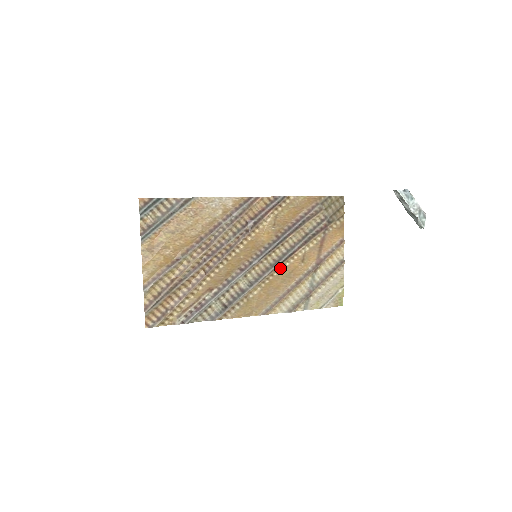
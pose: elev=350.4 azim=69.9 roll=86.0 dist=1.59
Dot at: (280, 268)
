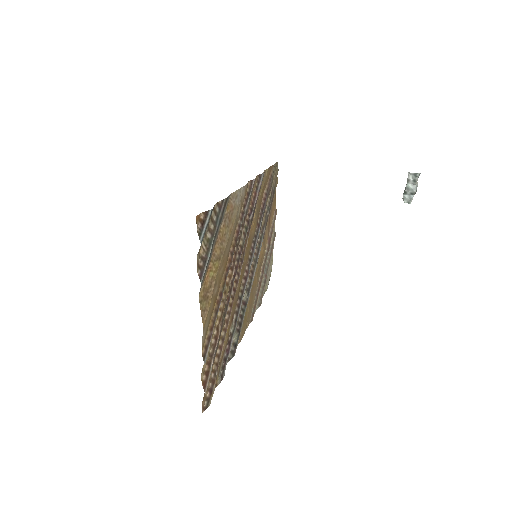
Dot at: occluded
